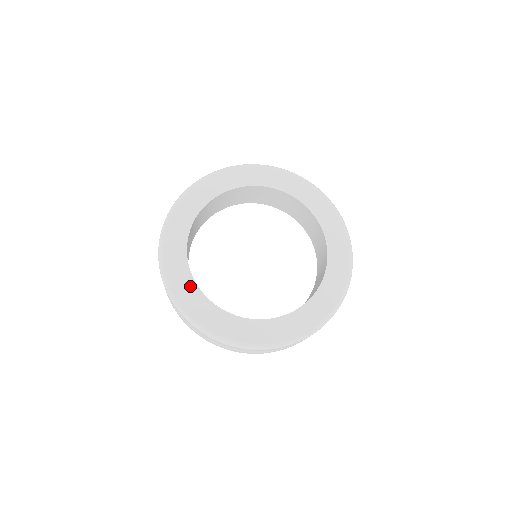
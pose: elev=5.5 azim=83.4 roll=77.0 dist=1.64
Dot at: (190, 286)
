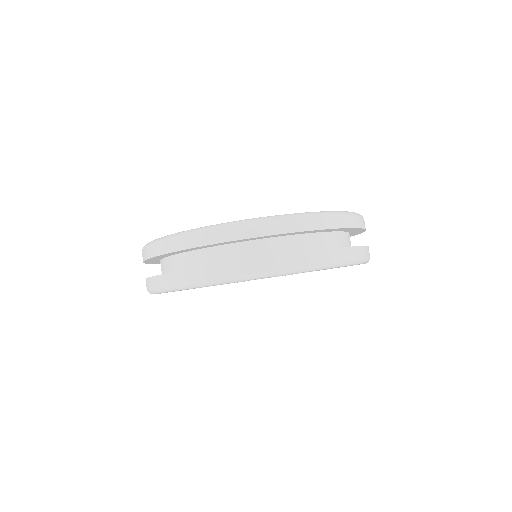
Dot at: occluded
